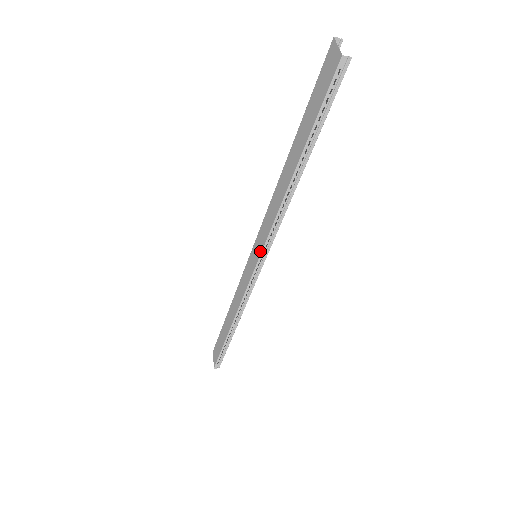
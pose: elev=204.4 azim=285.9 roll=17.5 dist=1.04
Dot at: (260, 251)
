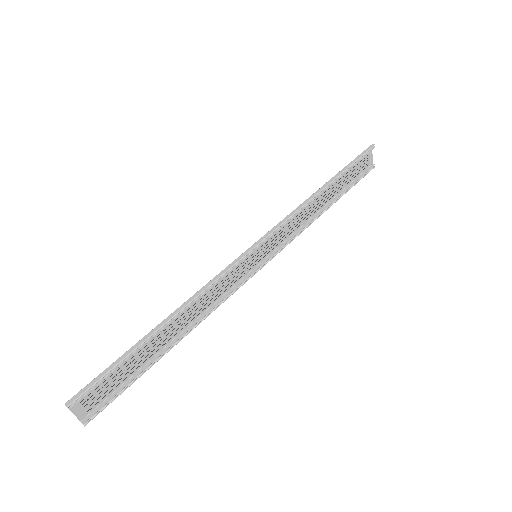
Dot at: (244, 274)
